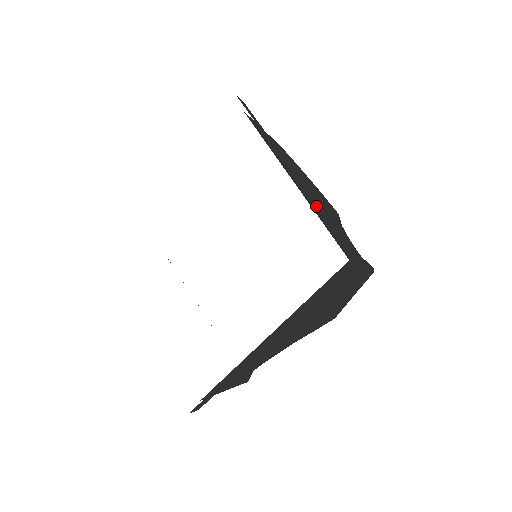
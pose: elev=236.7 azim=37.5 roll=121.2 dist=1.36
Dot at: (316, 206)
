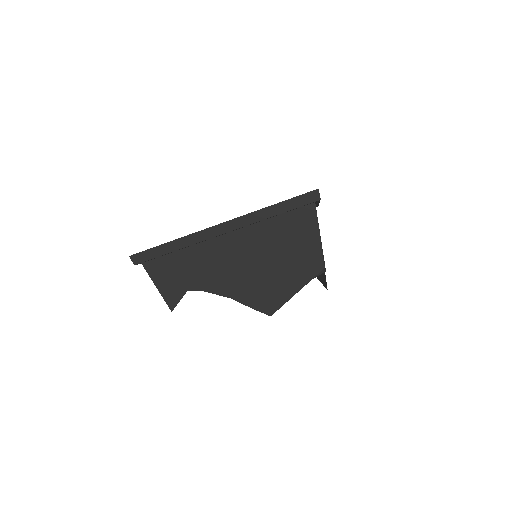
Dot at: occluded
